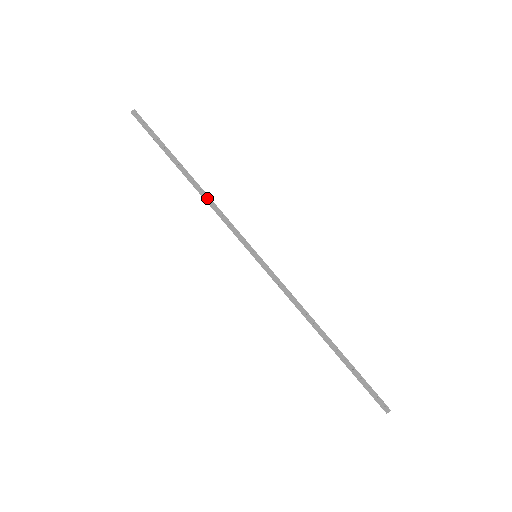
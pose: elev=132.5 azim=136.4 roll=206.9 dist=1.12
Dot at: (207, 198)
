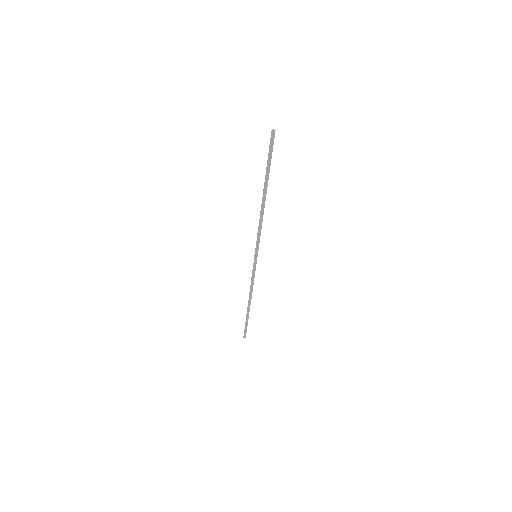
Dot at: (262, 214)
